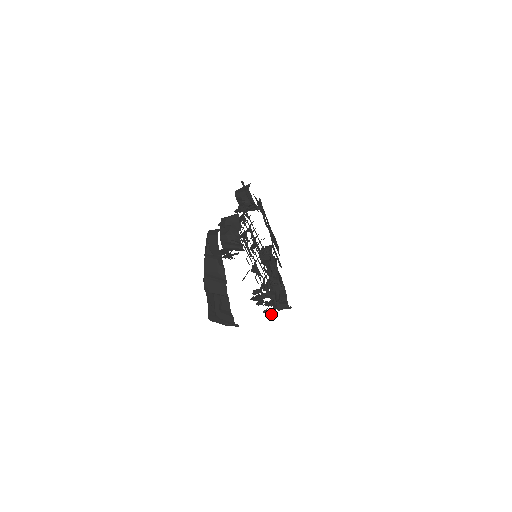
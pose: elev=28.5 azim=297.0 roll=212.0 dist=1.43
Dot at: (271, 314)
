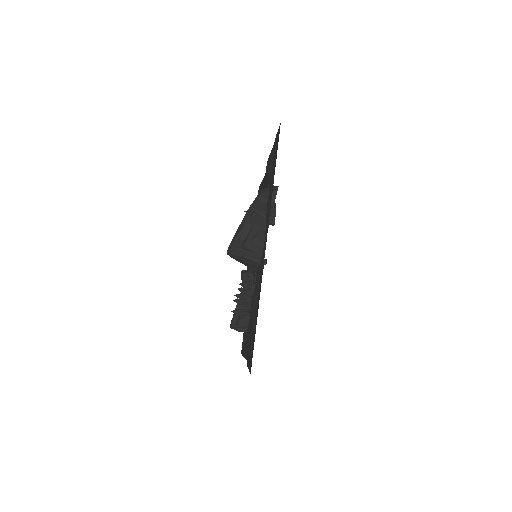
Dot at: (247, 309)
